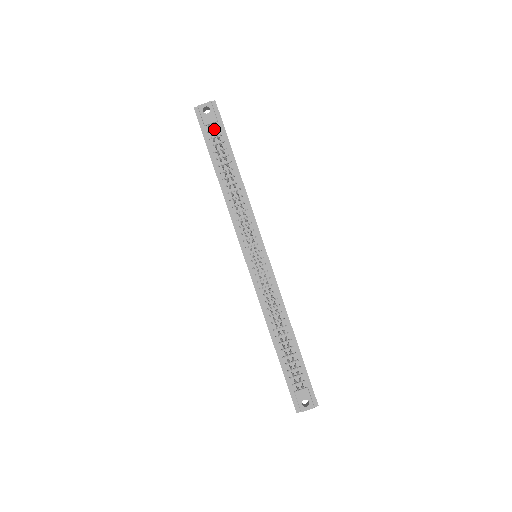
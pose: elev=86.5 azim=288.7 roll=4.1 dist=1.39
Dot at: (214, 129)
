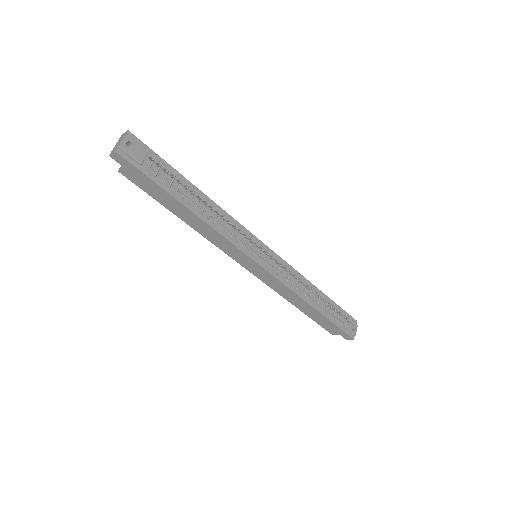
Dot at: (152, 162)
